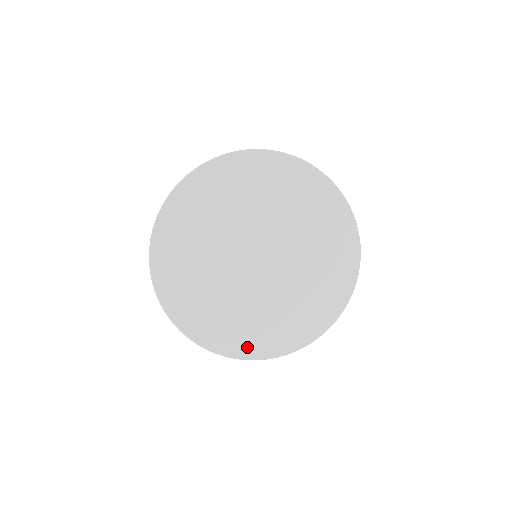
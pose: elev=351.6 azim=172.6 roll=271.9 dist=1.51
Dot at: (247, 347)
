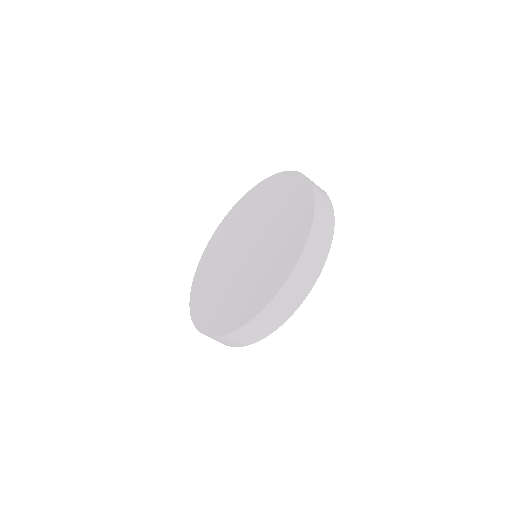
Dot at: (280, 275)
